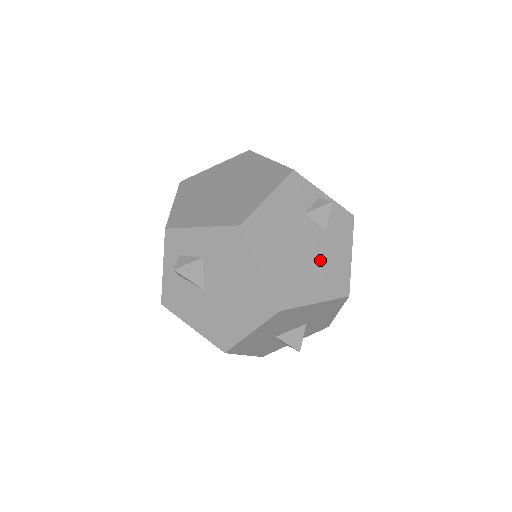
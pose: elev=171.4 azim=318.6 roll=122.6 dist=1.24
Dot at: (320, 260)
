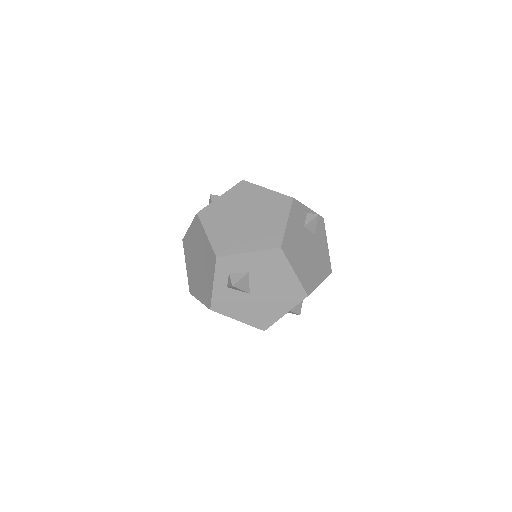
Dot at: (316, 255)
